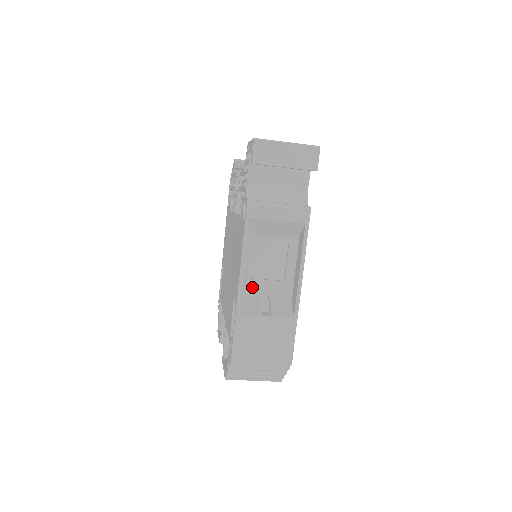
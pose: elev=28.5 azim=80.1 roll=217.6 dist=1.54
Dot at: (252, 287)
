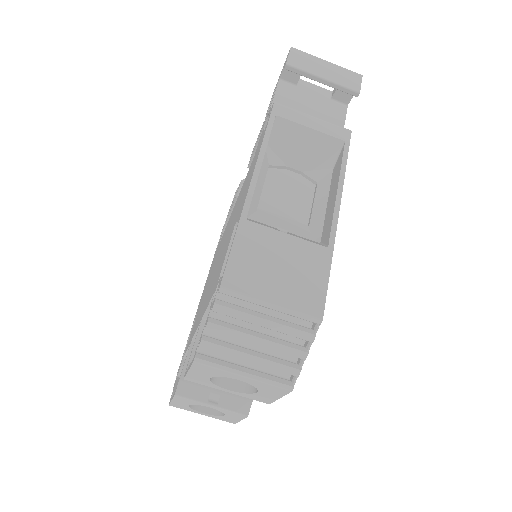
Dot at: (263, 216)
